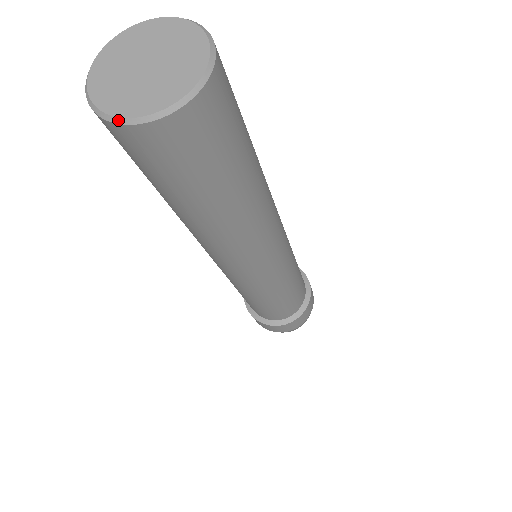
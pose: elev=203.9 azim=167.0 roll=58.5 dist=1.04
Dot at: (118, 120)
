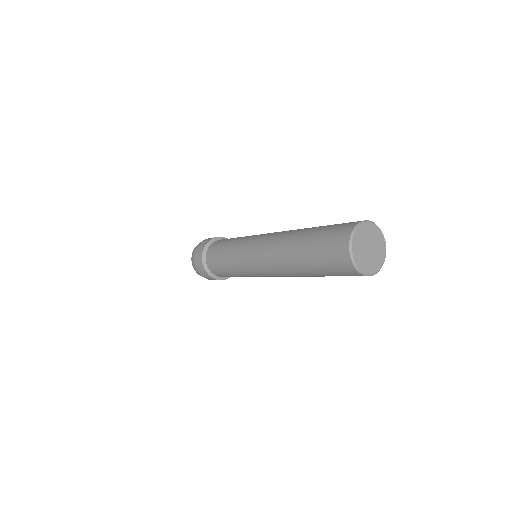
Dot at: (366, 275)
